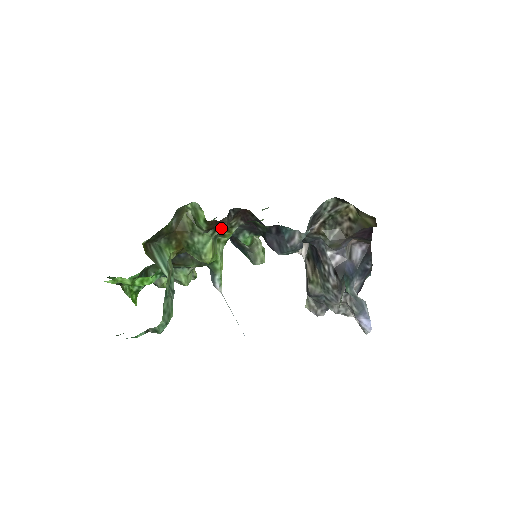
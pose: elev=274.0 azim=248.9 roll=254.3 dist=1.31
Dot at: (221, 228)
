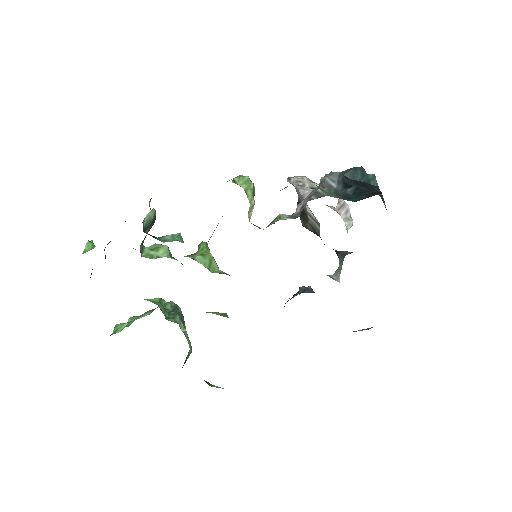
Dot at: occluded
